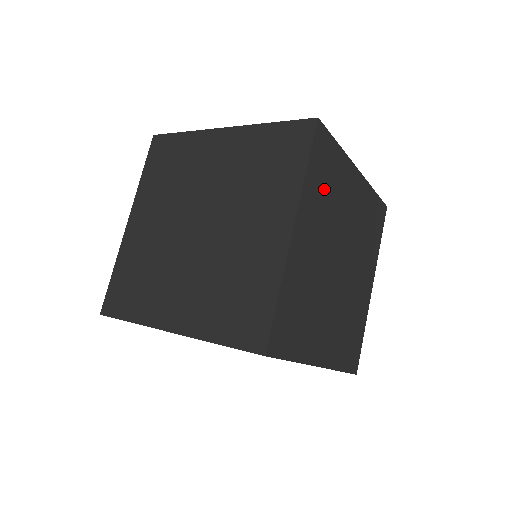
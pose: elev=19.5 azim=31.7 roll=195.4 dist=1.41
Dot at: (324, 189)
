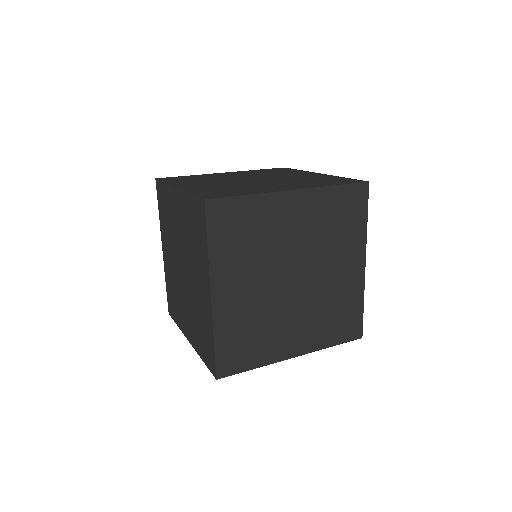
Dot at: occluded
